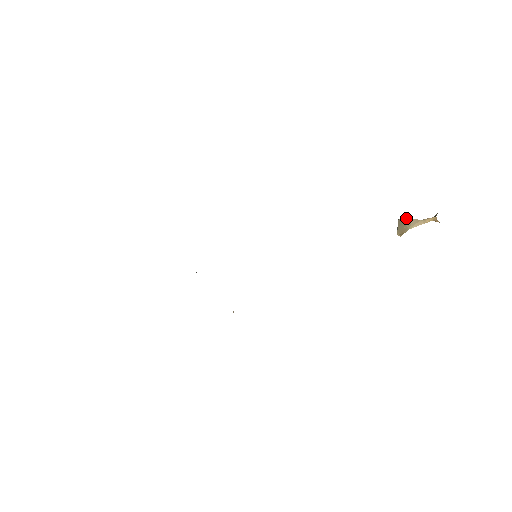
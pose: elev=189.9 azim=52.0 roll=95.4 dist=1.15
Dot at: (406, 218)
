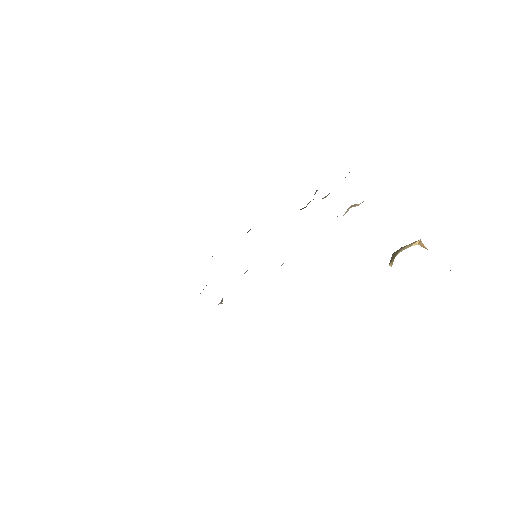
Dot at: (398, 250)
